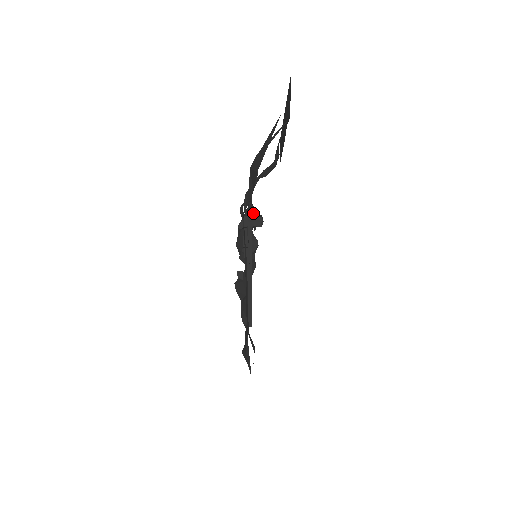
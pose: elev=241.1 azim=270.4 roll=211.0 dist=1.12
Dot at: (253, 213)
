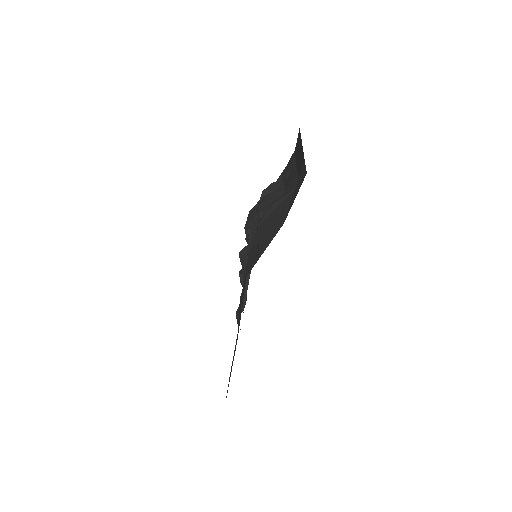
Dot at: occluded
